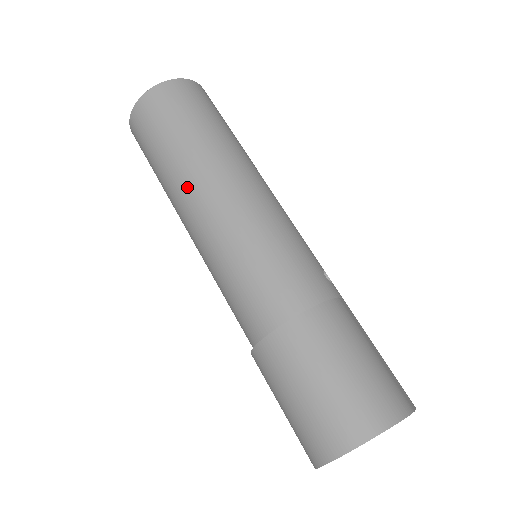
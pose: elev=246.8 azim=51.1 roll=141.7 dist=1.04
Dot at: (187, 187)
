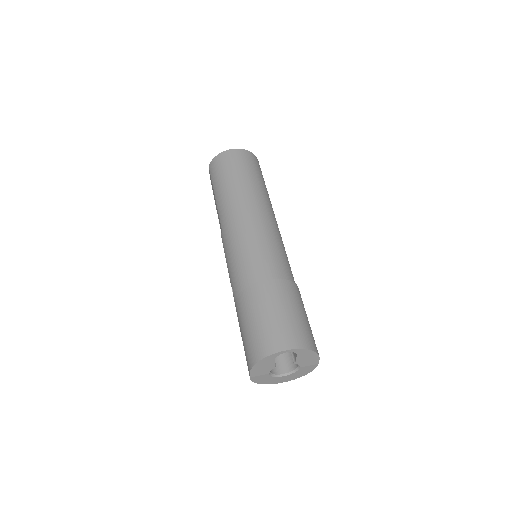
Dot at: (239, 200)
